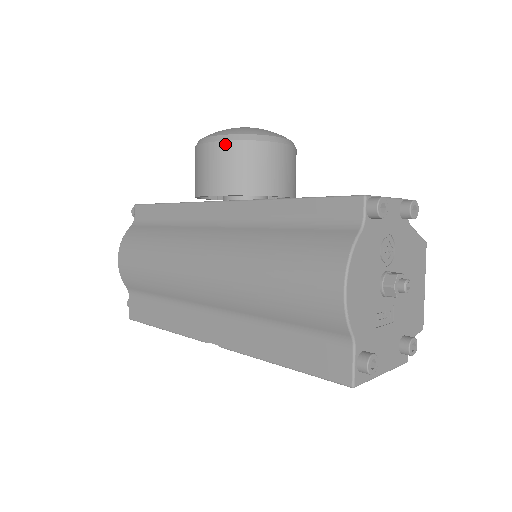
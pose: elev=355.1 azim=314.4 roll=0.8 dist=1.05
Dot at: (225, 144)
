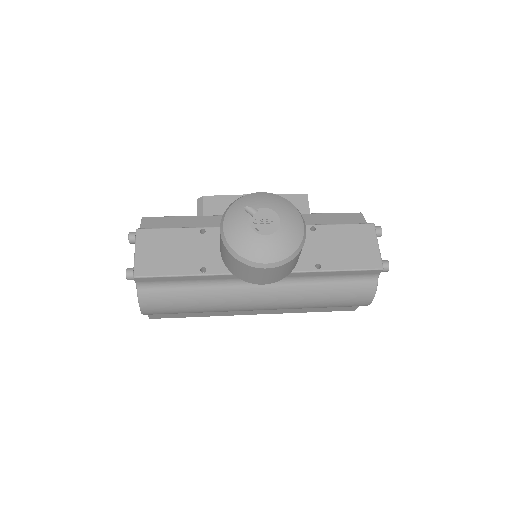
Dot at: (284, 266)
